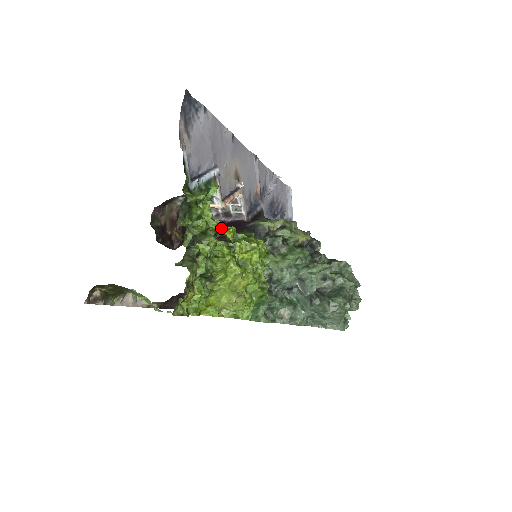
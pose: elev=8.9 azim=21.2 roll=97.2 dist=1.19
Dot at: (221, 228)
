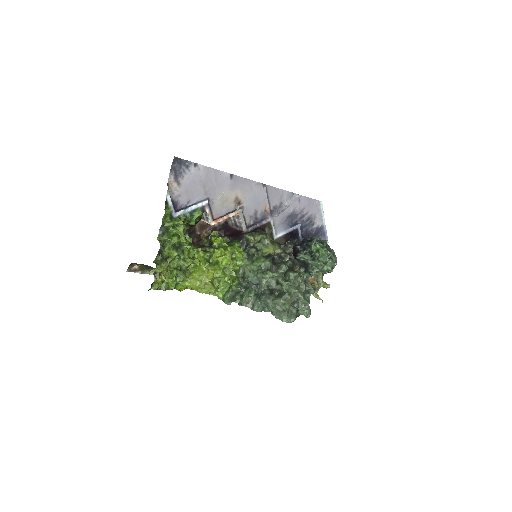
Dot at: (212, 238)
